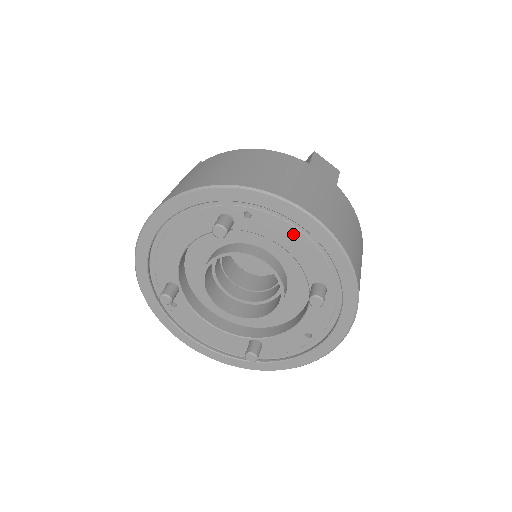
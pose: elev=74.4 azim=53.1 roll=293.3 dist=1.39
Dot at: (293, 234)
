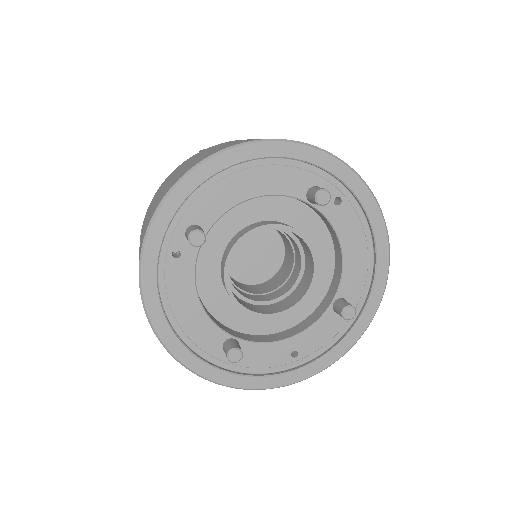
Dot at: (359, 241)
